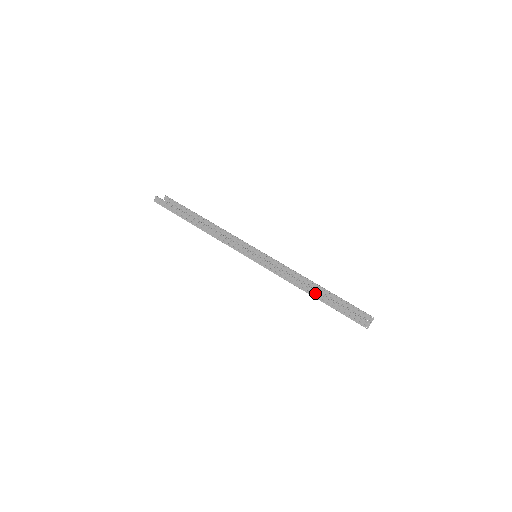
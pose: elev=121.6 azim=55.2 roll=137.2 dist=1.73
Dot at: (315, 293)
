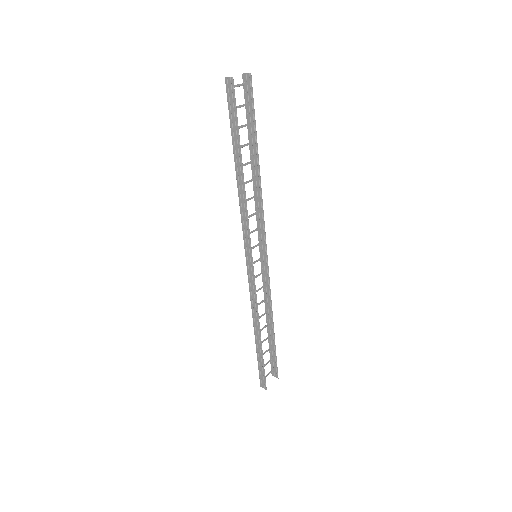
Dot at: (258, 337)
